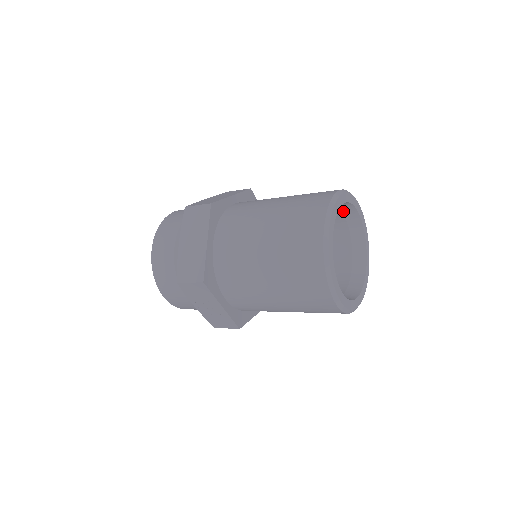
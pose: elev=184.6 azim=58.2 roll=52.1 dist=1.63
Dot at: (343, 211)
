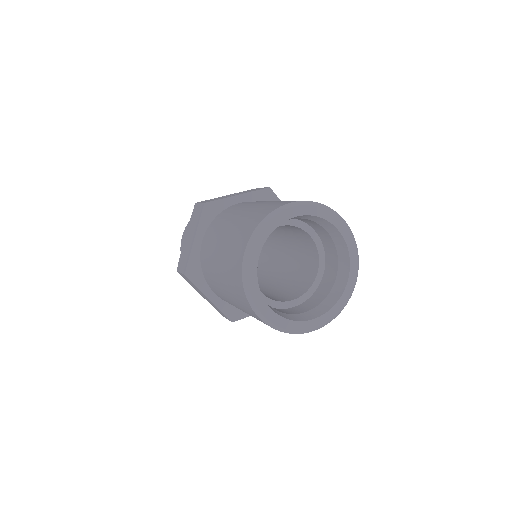
Dot at: occluded
